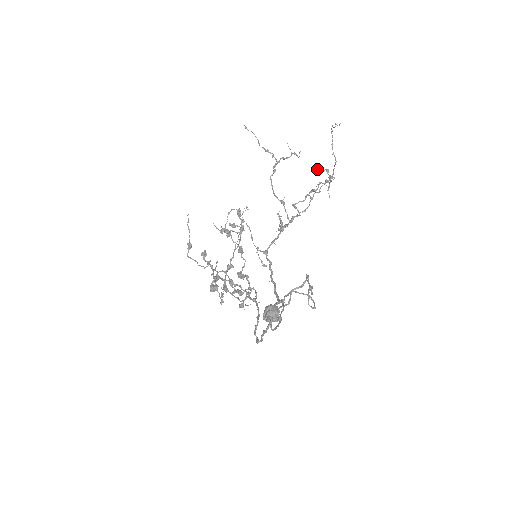
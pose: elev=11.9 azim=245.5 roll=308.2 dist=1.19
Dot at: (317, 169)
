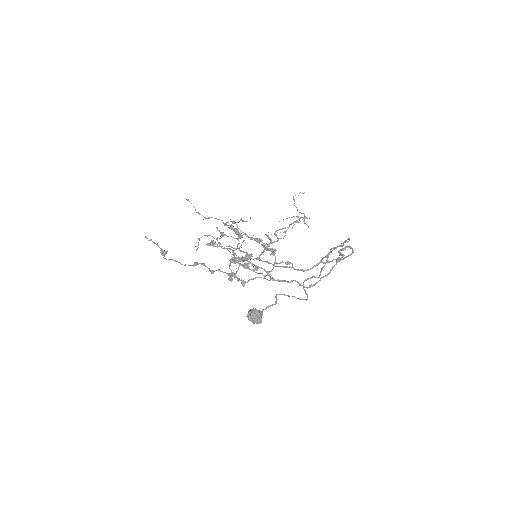
Dot at: (279, 221)
